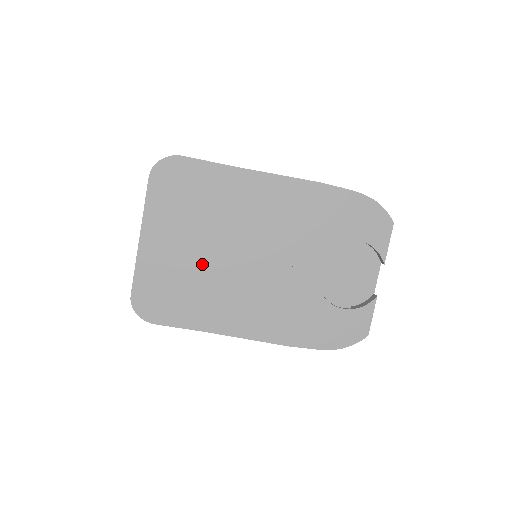
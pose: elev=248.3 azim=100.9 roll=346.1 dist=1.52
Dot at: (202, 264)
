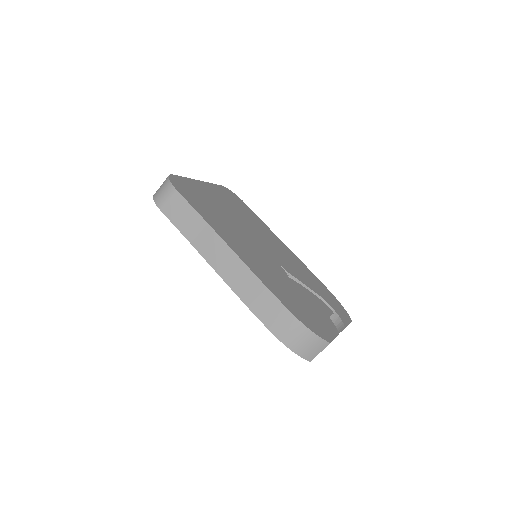
Dot at: (228, 216)
